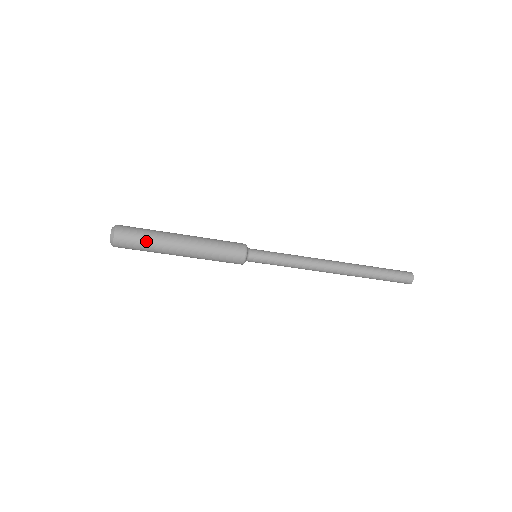
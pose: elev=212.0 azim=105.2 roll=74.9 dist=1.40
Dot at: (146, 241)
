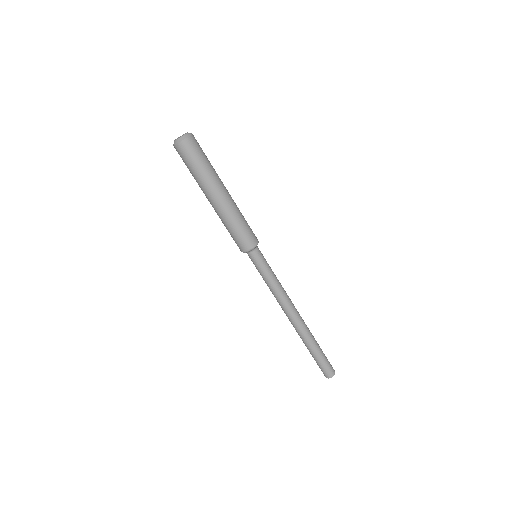
Dot at: (201, 167)
